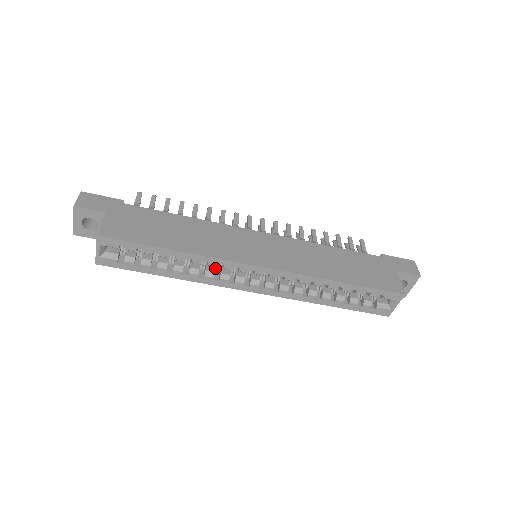
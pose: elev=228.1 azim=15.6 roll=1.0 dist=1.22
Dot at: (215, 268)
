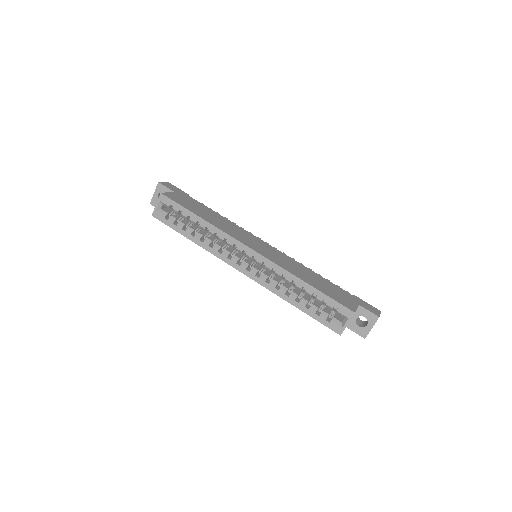
Dot at: (223, 247)
